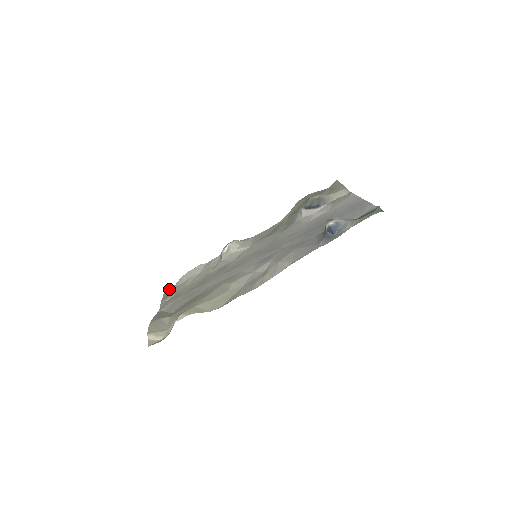
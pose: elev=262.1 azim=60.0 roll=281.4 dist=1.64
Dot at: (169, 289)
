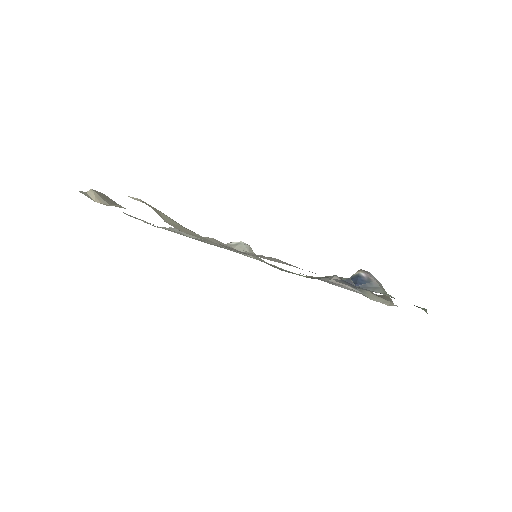
Dot at: occluded
